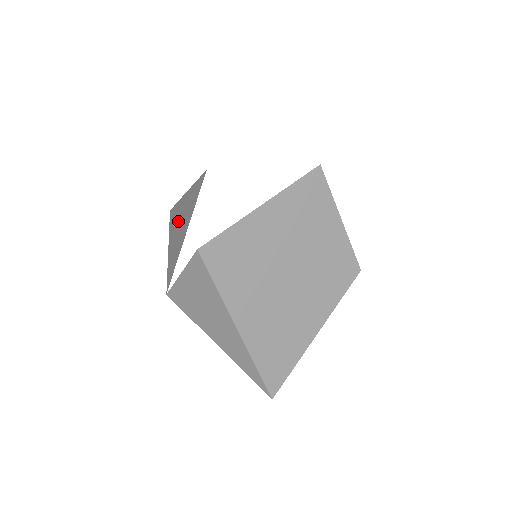
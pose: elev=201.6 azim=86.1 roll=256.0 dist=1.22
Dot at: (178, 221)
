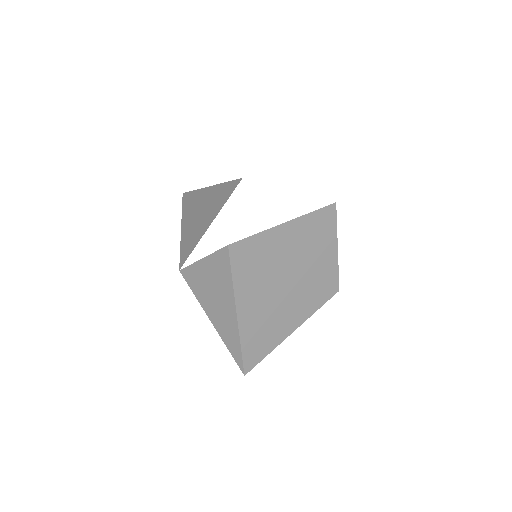
Dot at: (197, 209)
